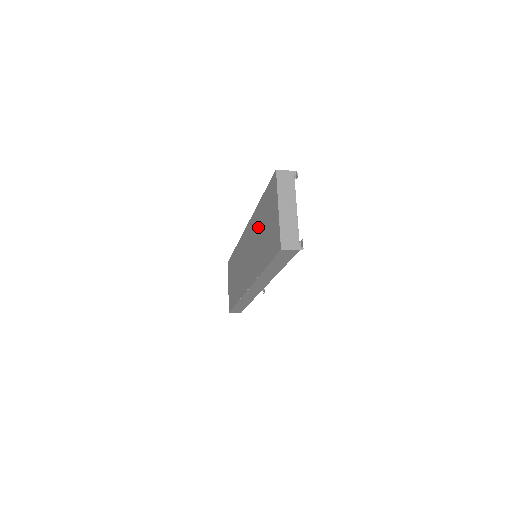
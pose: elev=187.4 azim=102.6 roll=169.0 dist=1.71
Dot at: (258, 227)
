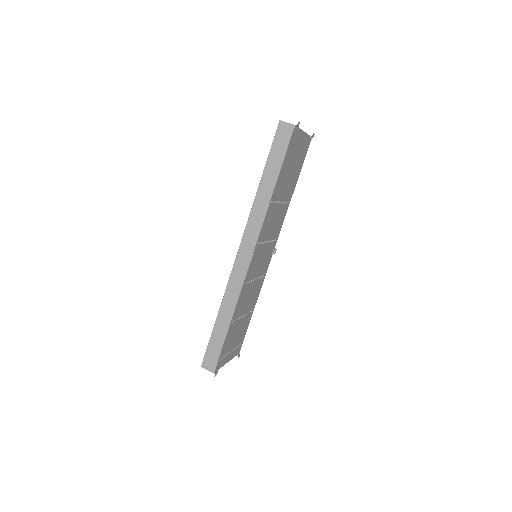
Dot at: occluded
